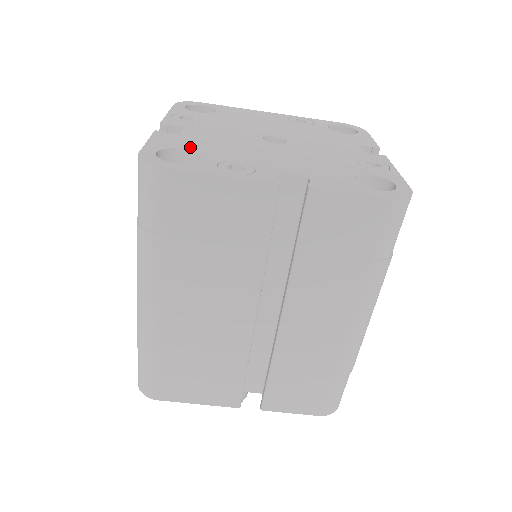
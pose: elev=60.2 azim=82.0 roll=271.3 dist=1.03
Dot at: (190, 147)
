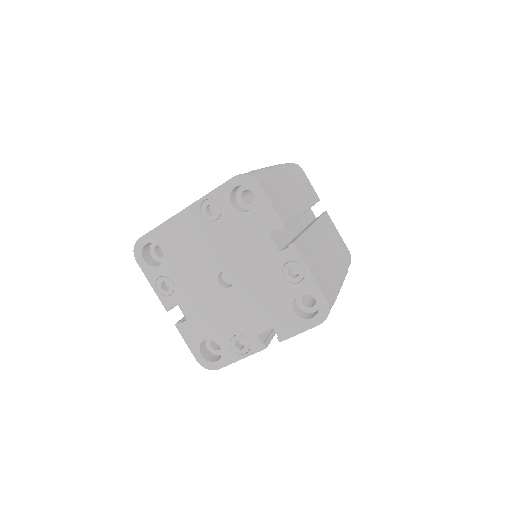
Dot at: (205, 335)
